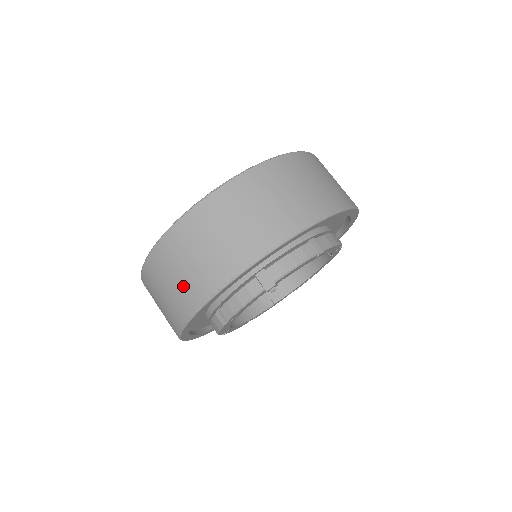
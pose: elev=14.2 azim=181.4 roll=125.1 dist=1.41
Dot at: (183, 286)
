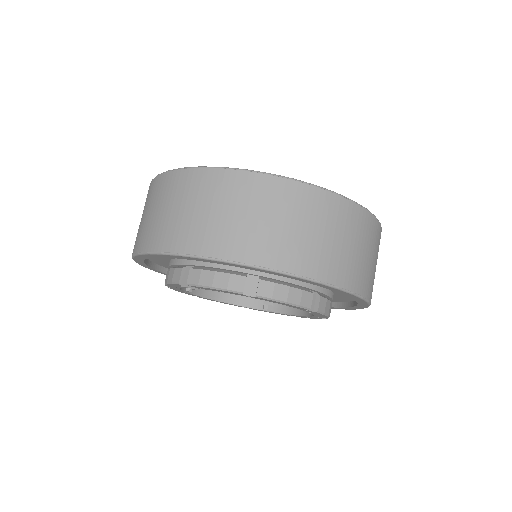
Dot at: occluded
